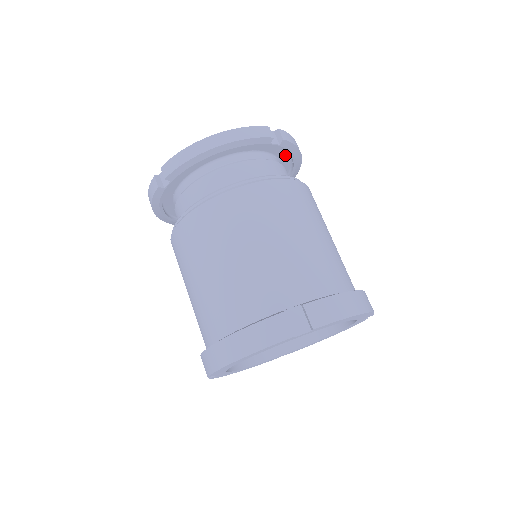
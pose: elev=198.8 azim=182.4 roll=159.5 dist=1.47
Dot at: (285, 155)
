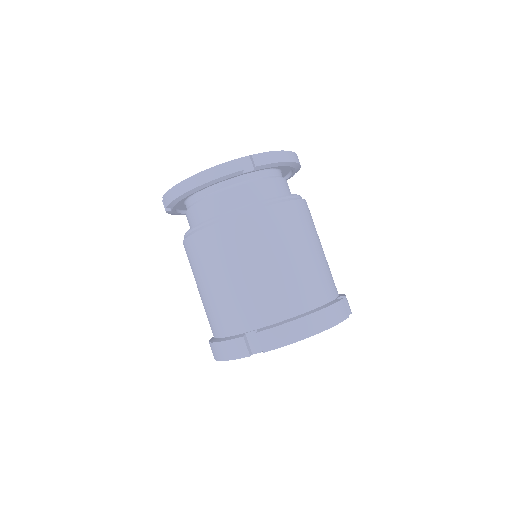
Dot at: occluded
